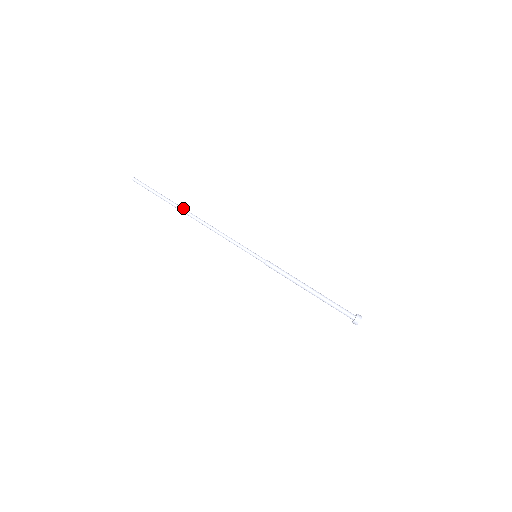
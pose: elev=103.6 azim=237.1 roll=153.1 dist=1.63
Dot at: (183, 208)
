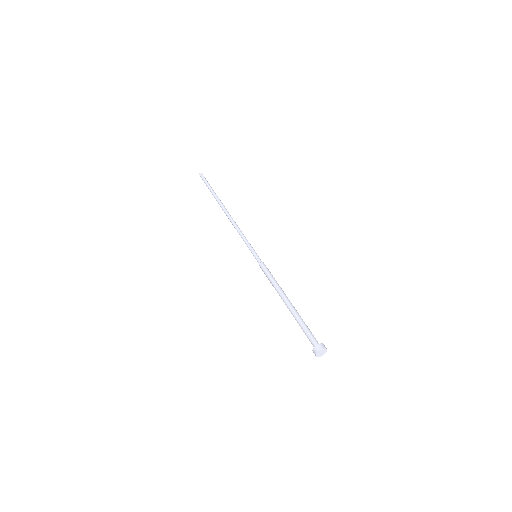
Dot at: (221, 202)
